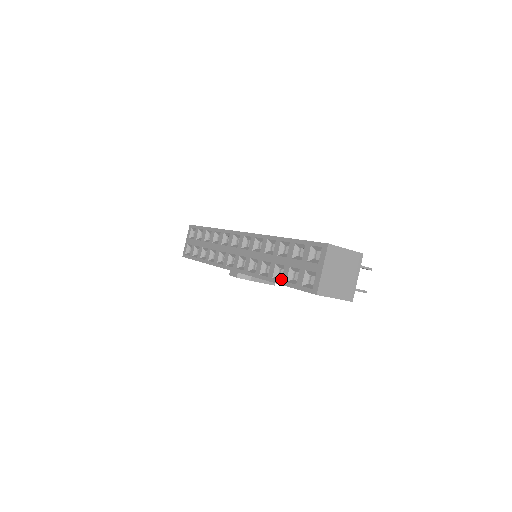
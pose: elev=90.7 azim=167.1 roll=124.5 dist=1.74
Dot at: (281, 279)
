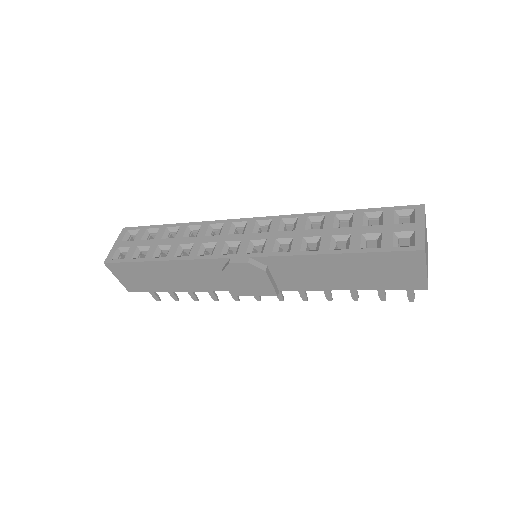
Dot at: (349, 247)
